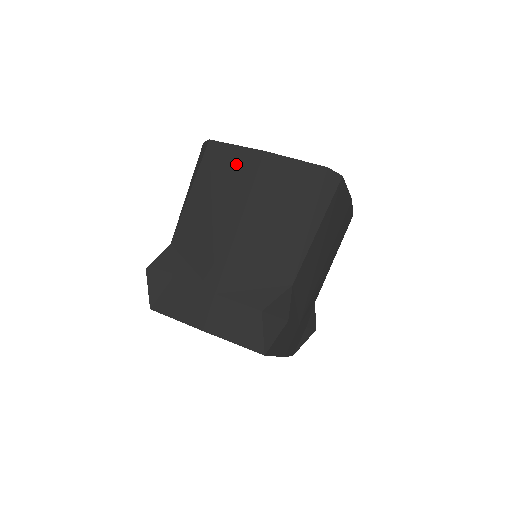
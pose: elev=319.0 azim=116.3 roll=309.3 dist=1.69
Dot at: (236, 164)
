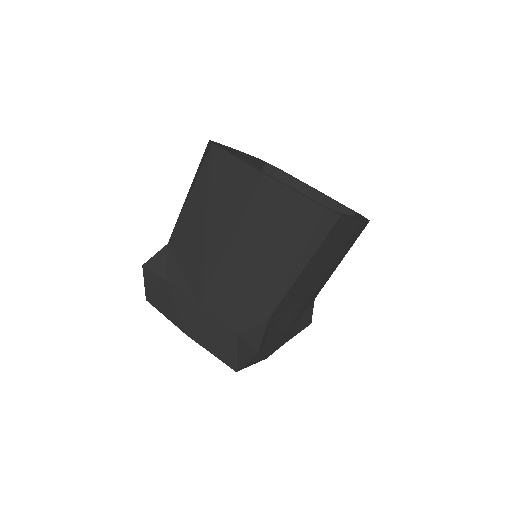
Dot at: (234, 179)
